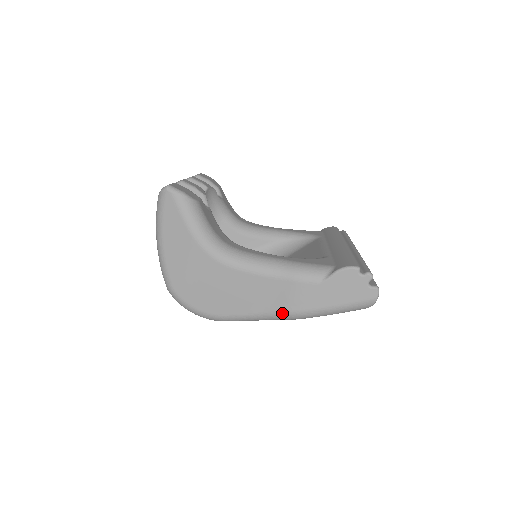
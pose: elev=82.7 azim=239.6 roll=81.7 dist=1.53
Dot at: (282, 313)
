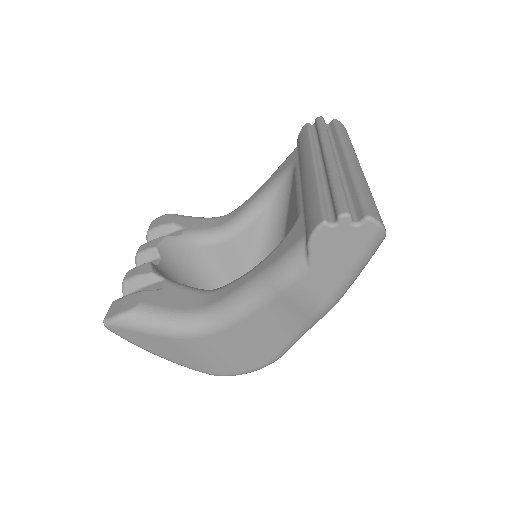
Dot at: (313, 317)
